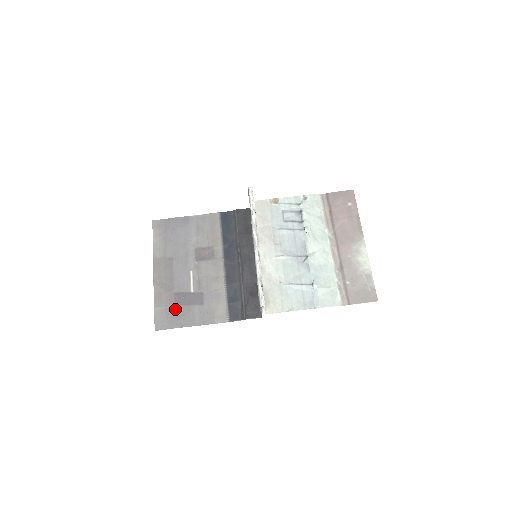
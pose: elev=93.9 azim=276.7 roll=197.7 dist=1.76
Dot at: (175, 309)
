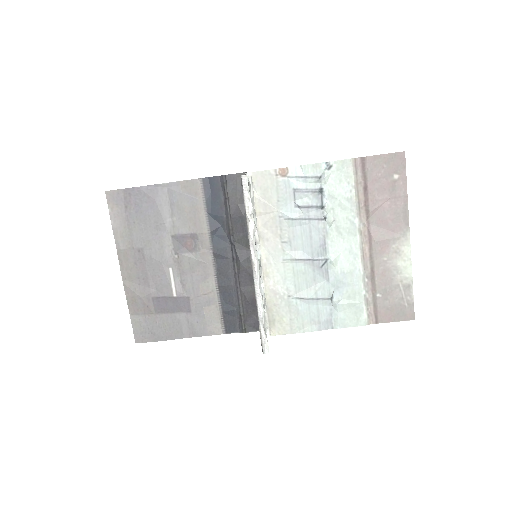
Dot at: (156, 318)
